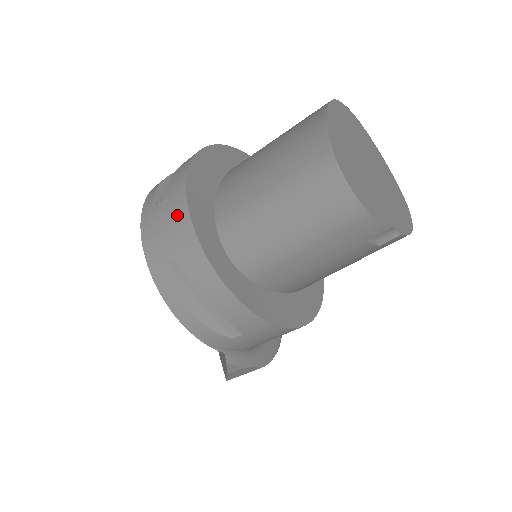
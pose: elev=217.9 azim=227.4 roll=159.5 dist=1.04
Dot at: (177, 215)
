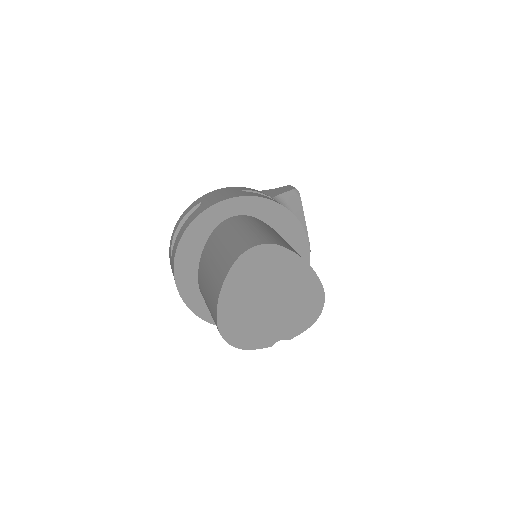
Dot at: occluded
